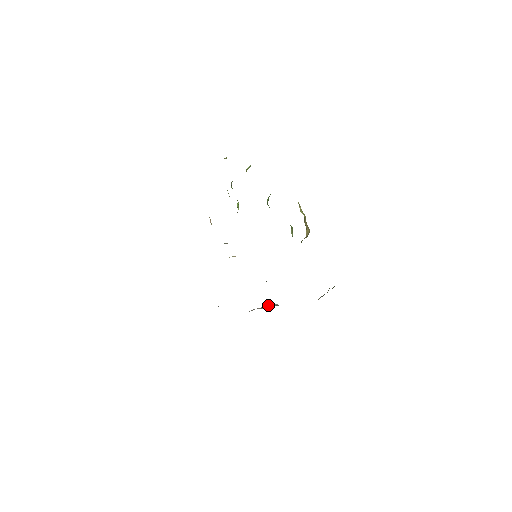
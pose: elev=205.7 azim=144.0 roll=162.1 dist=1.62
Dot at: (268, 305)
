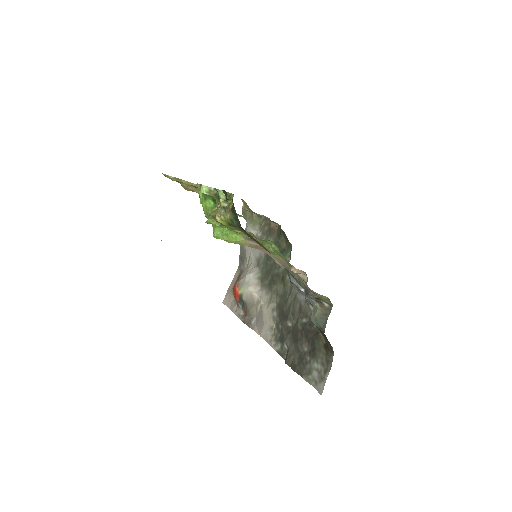
Dot at: (254, 279)
